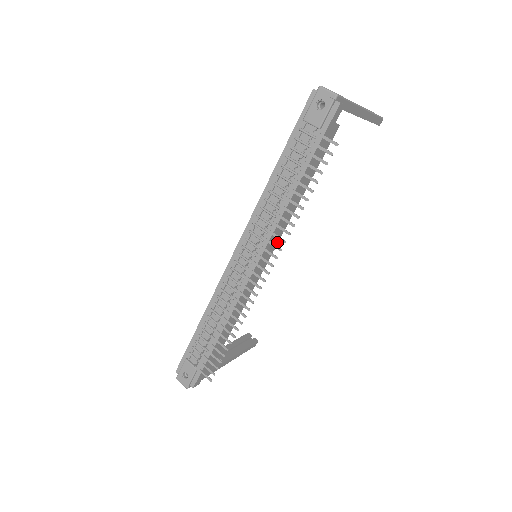
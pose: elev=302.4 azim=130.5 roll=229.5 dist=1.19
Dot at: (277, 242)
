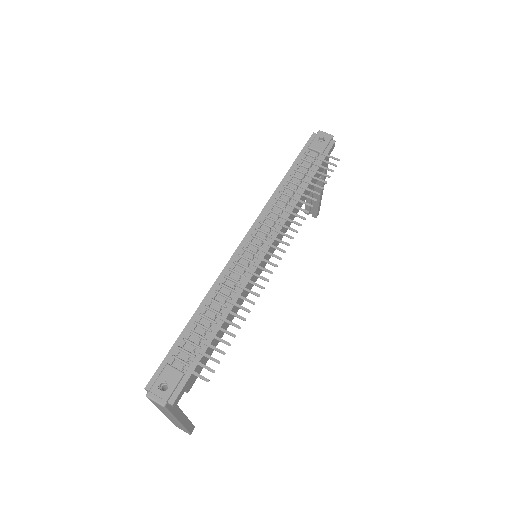
Dot at: (278, 243)
